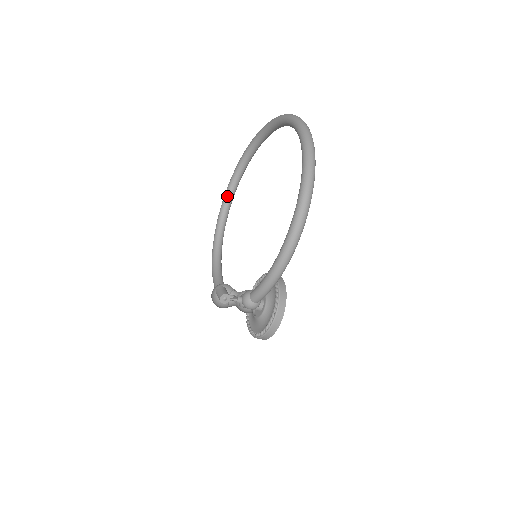
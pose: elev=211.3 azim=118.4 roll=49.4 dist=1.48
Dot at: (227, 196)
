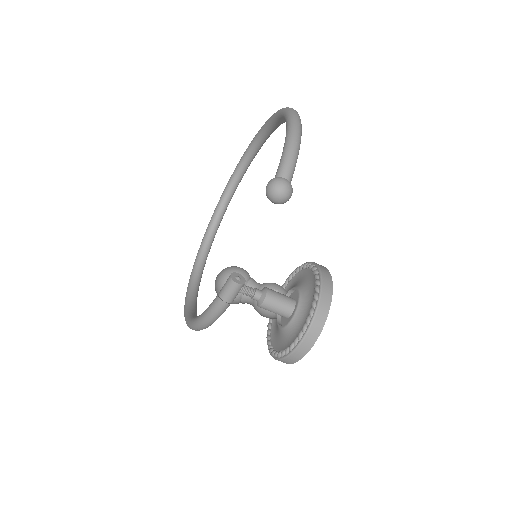
Dot at: (189, 294)
